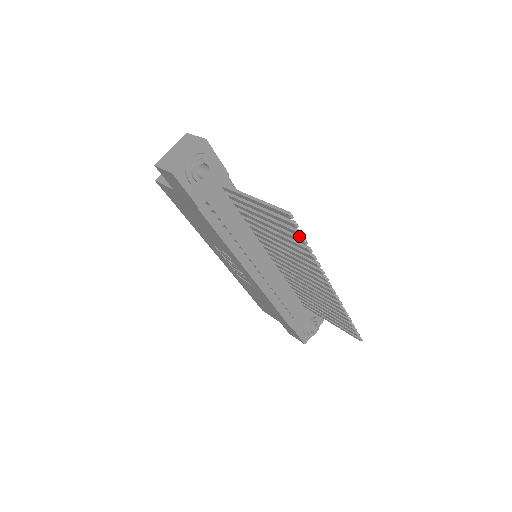
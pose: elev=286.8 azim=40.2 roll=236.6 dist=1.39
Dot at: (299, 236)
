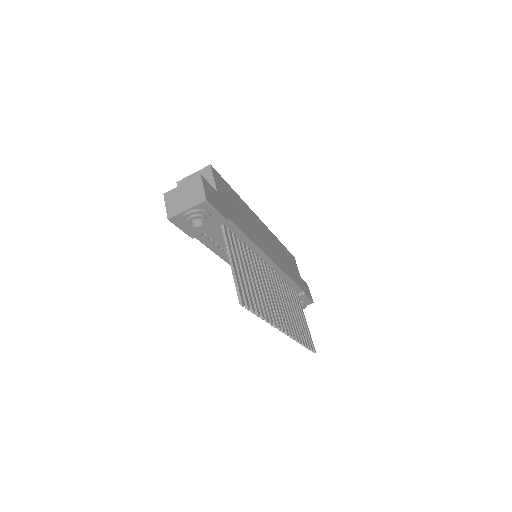
Dot at: (256, 307)
